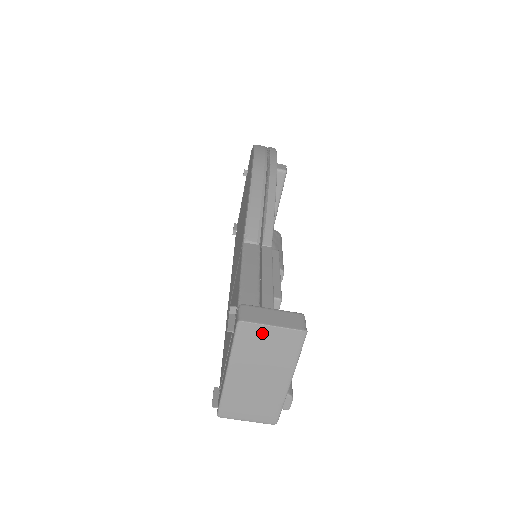
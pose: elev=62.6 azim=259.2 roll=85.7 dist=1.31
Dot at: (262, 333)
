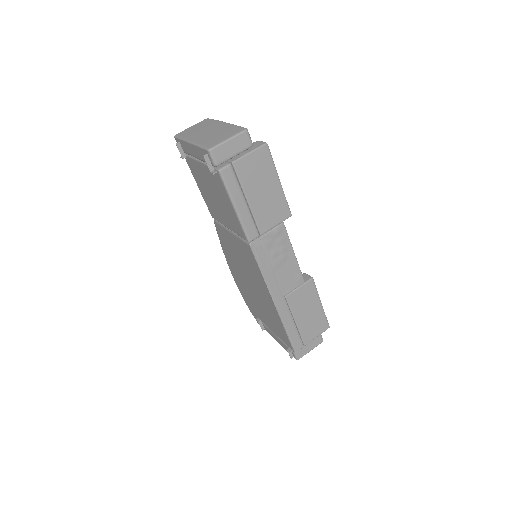
Dot at: (189, 130)
